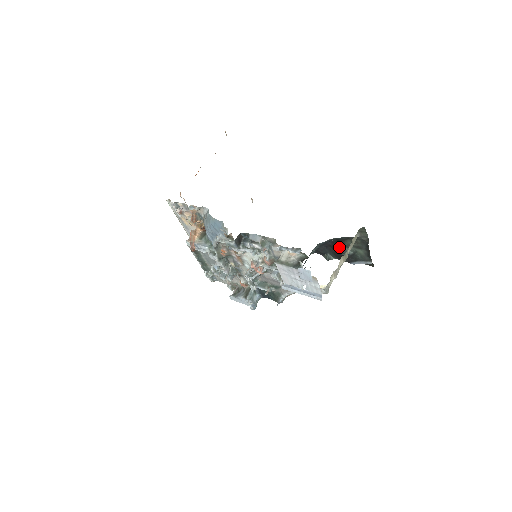
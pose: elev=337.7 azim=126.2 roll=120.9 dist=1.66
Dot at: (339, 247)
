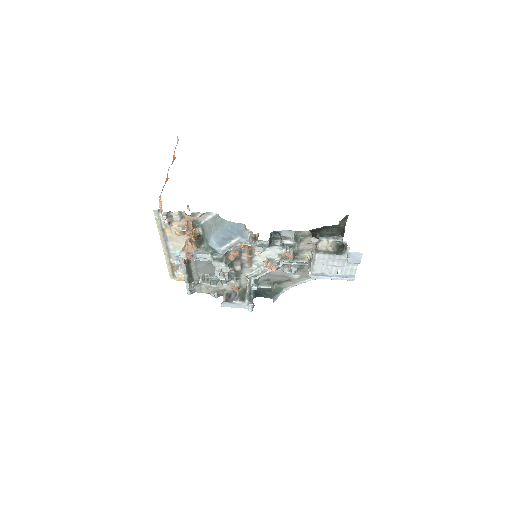
Dot at: occluded
